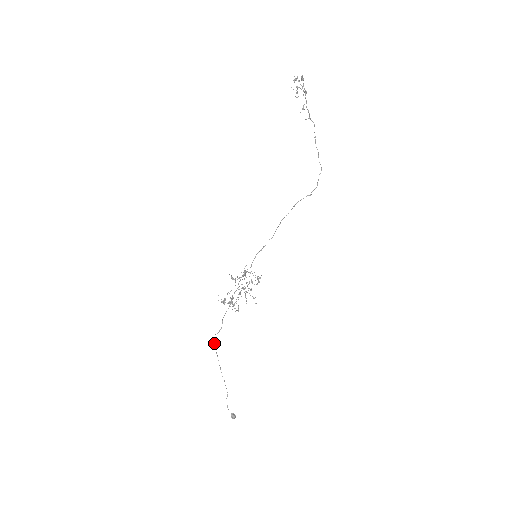
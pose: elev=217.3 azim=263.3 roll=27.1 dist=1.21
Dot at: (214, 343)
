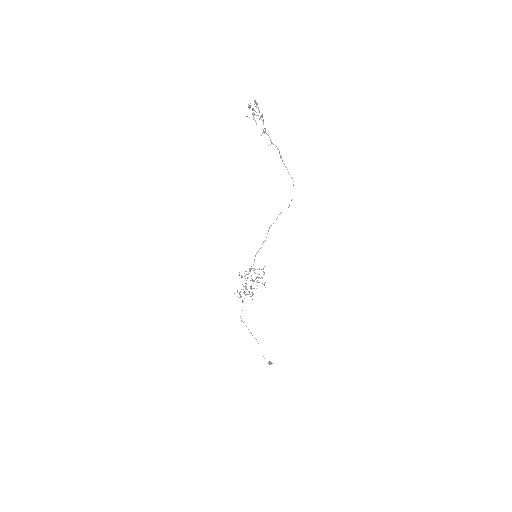
Dot at: occluded
